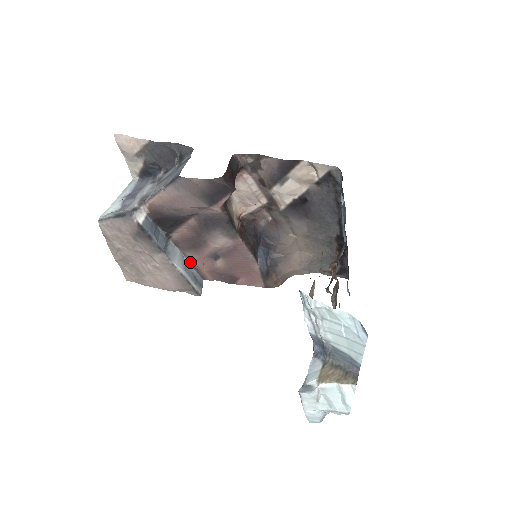
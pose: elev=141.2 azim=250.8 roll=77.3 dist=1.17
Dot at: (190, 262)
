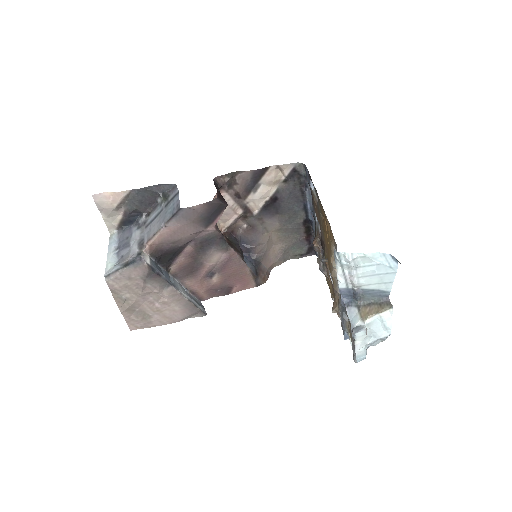
Dot at: (188, 289)
